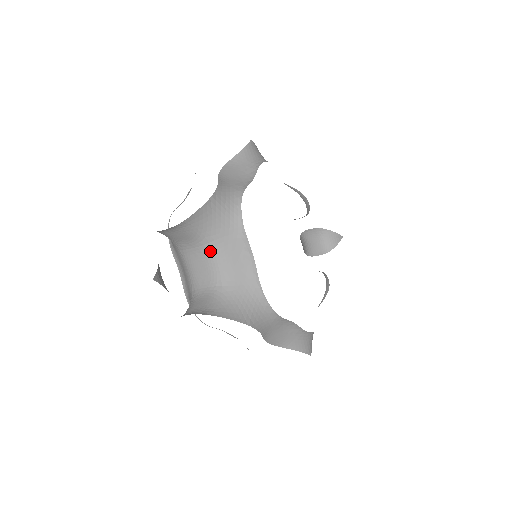
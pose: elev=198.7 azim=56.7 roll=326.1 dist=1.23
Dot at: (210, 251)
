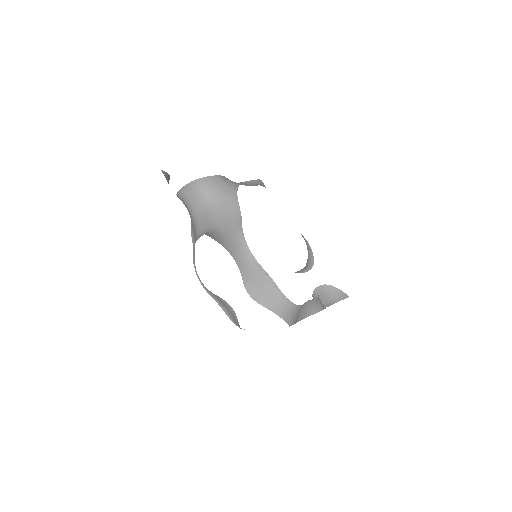
Dot at: (212, 209)
